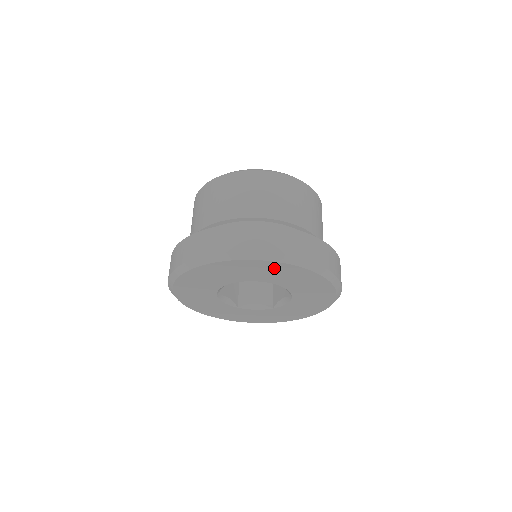
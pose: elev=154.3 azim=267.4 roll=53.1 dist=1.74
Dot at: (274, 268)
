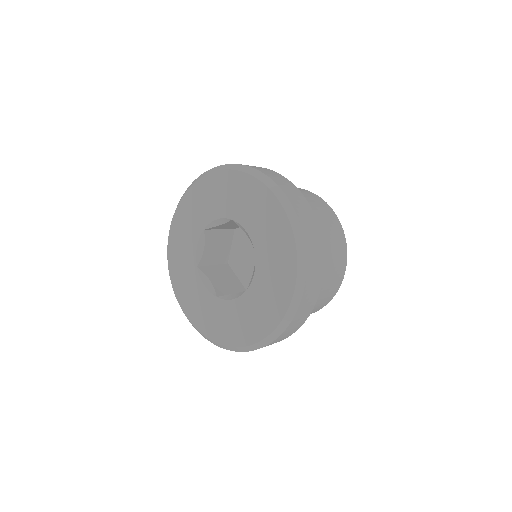
Dot at: (225, 184)
